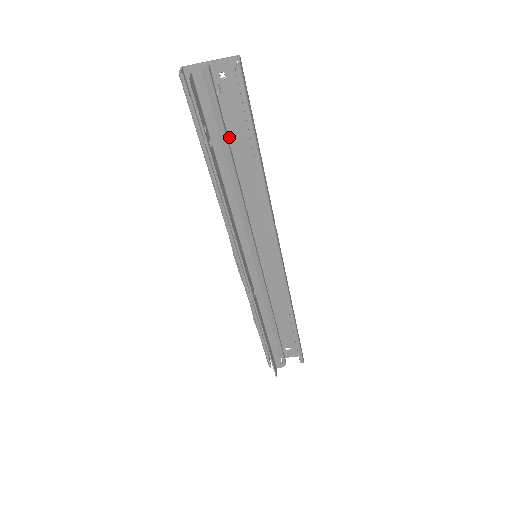
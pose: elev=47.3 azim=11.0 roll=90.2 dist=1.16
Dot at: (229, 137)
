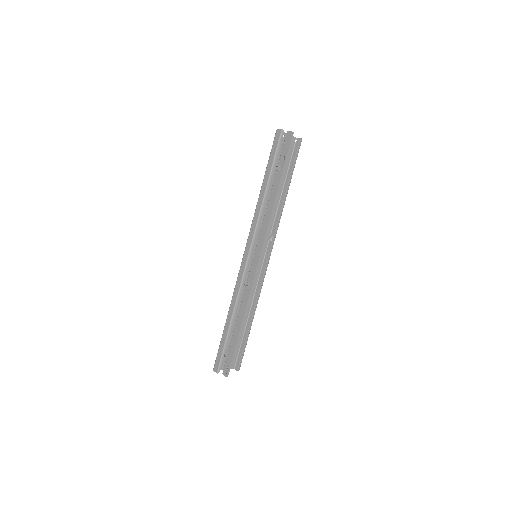
Dot at: occluded
